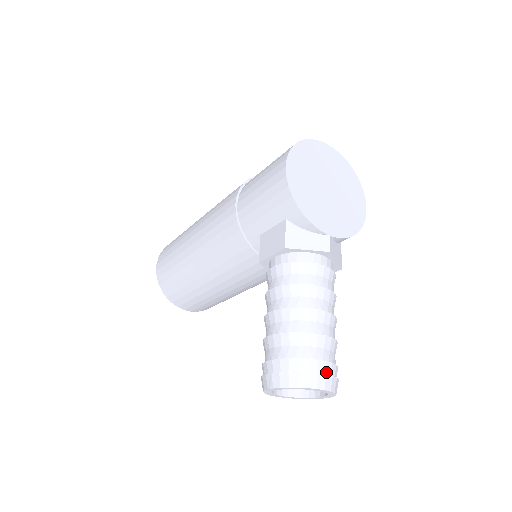
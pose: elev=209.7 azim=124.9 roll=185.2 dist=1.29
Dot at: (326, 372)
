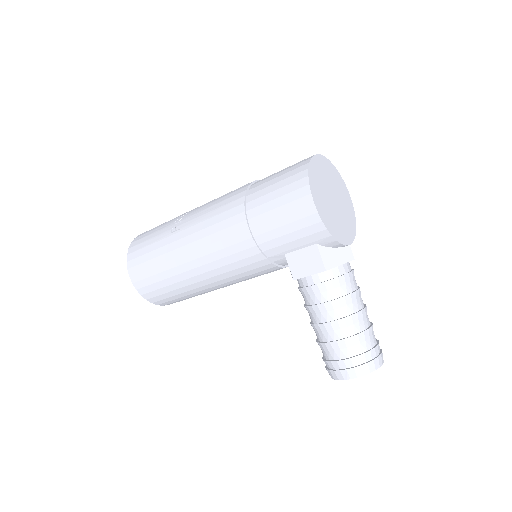
Dot at: (379, 352)
